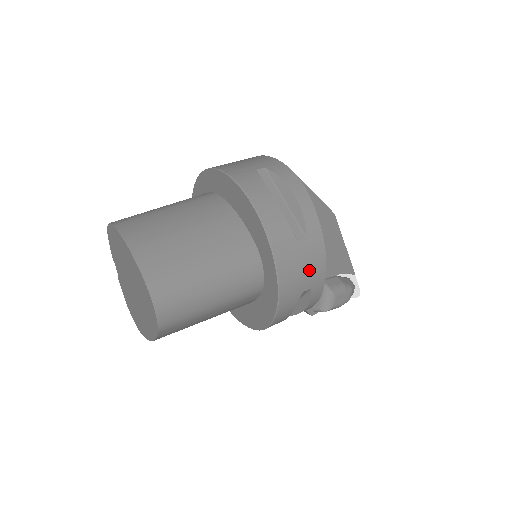
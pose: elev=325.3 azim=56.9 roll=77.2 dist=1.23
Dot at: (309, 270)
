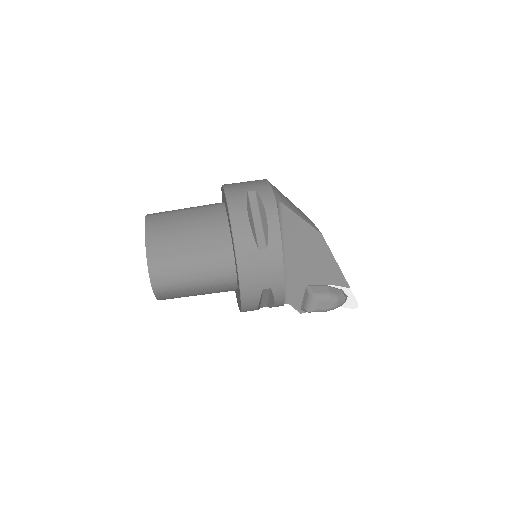
Dot at: (267, 274)
